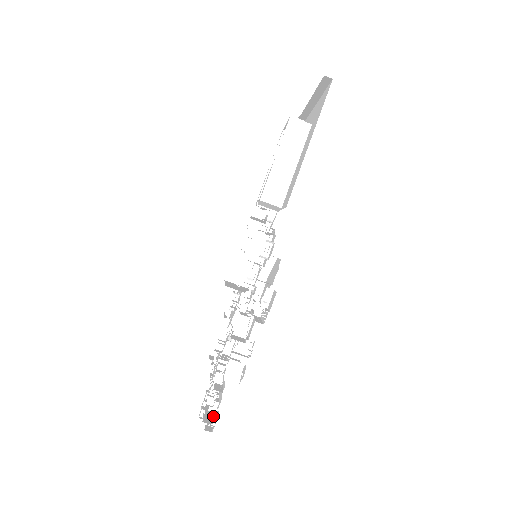
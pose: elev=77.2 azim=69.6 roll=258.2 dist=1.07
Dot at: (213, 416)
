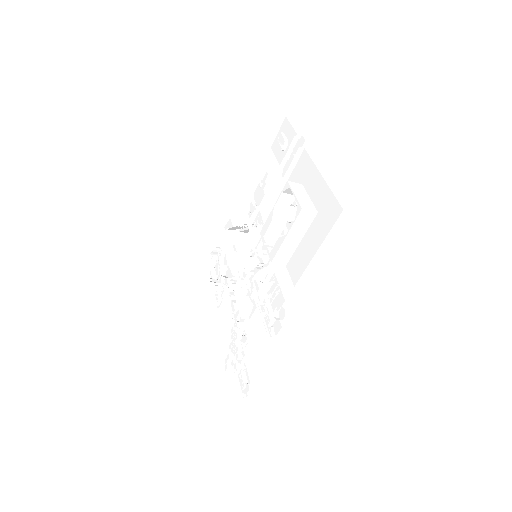
Dot at: (241, 389)
